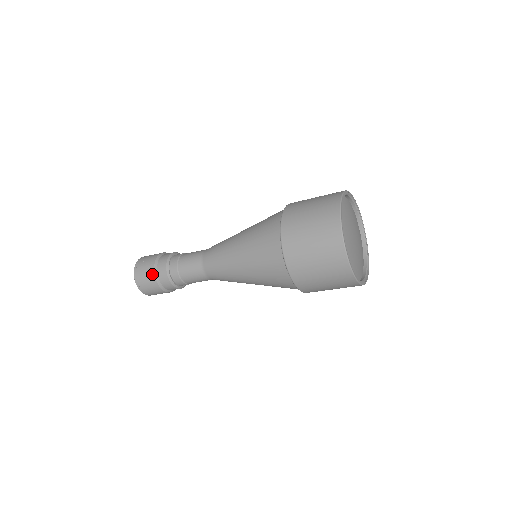
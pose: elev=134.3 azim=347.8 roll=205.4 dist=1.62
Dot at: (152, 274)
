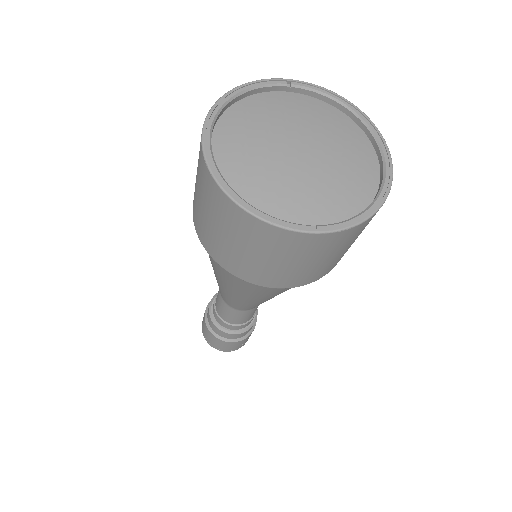
Dot at: (213, 337)
